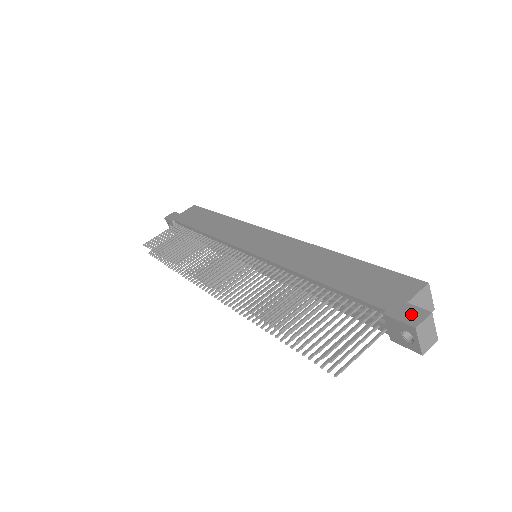
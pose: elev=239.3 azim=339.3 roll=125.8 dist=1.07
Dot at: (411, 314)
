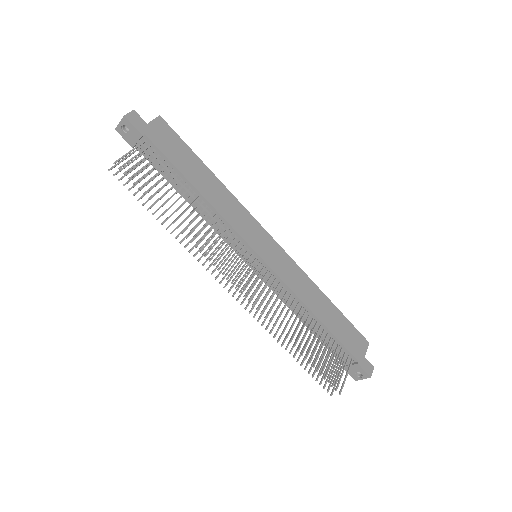
Dot at: (368, 367)
